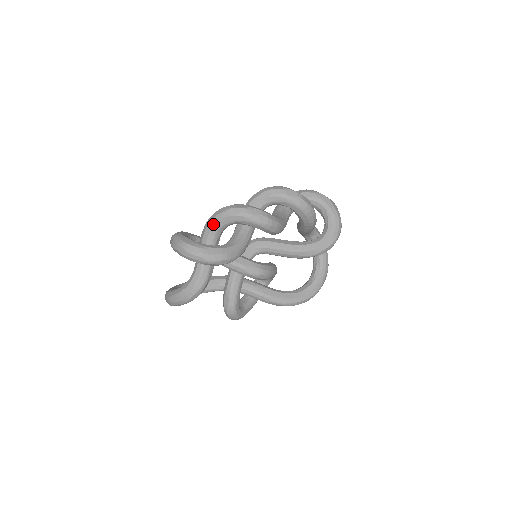
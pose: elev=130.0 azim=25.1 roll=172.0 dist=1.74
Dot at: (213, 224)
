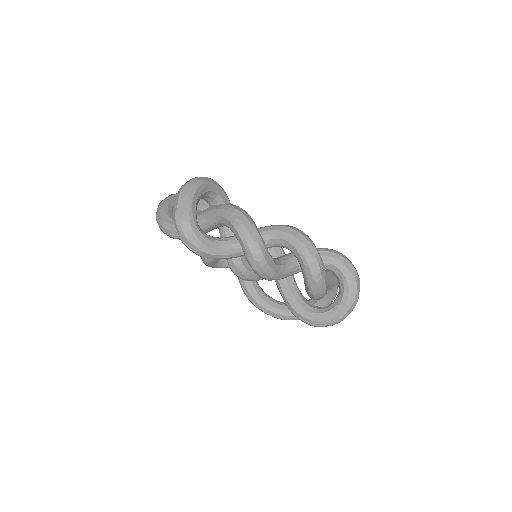
Dot at: (223, 215)
